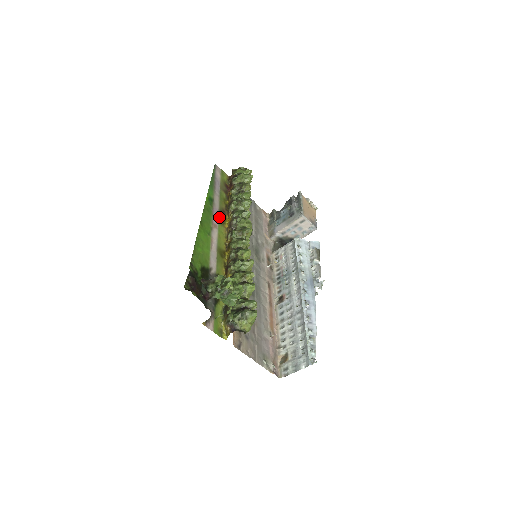
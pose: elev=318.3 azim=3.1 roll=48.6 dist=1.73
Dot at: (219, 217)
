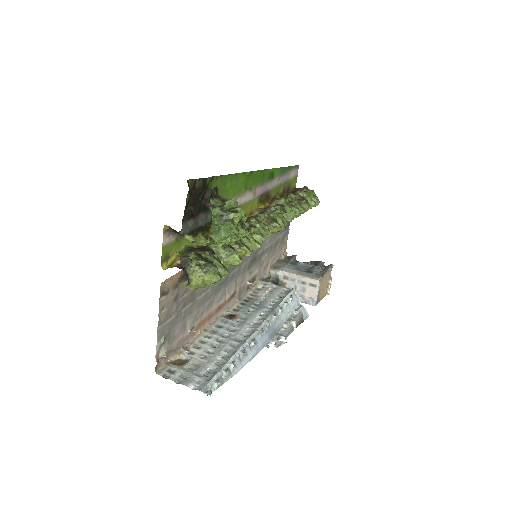
Dot at: (263, 194)
